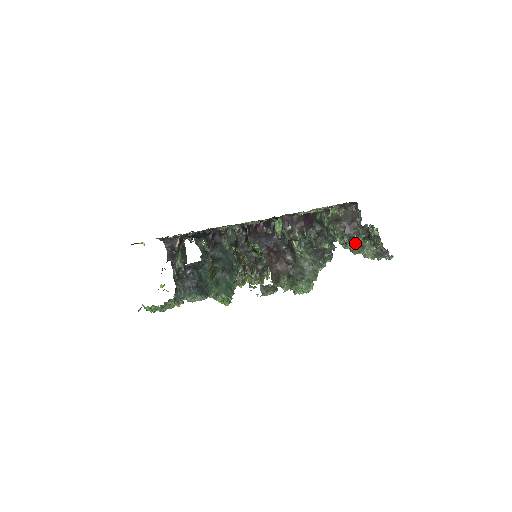
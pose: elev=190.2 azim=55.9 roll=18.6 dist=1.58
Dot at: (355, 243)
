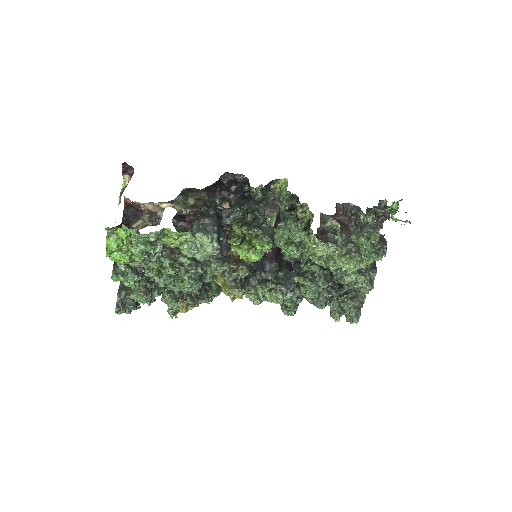
Dot at: (381, 256)
